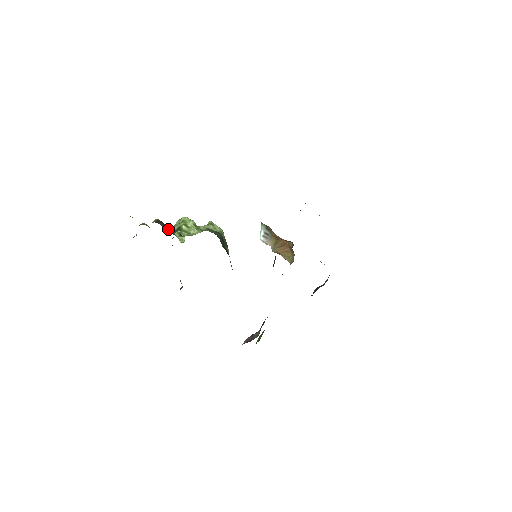
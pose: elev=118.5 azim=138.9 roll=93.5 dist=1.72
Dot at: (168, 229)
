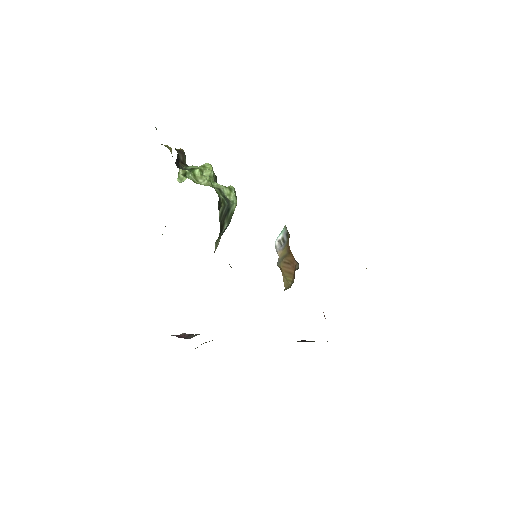
Dot at: (183, 164)
